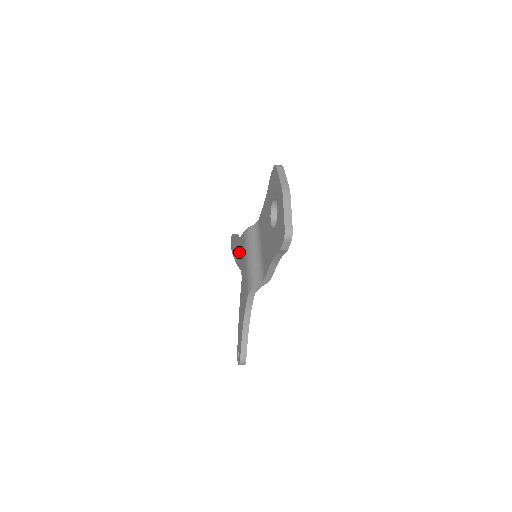
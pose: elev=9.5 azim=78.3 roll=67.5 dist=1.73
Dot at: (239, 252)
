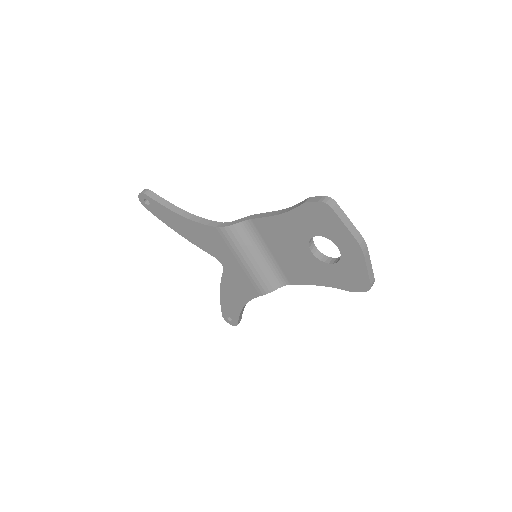
Dot at: (201, 237)
